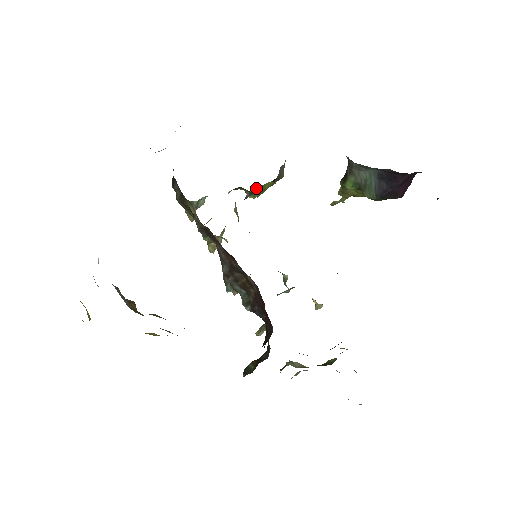
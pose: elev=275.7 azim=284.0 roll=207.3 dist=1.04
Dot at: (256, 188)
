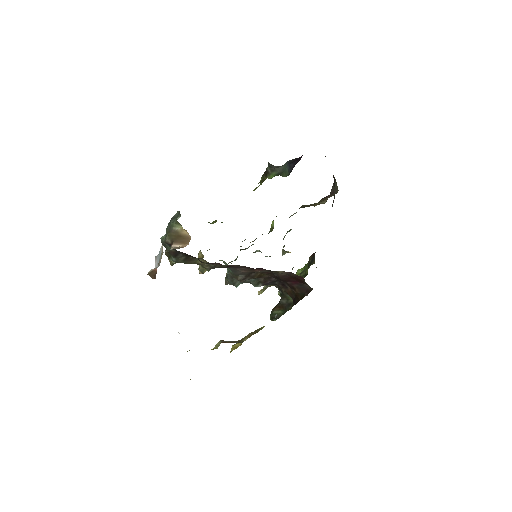
Dot at: occluded
